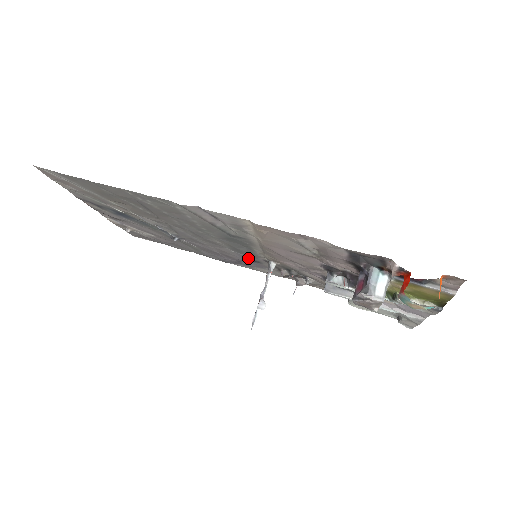
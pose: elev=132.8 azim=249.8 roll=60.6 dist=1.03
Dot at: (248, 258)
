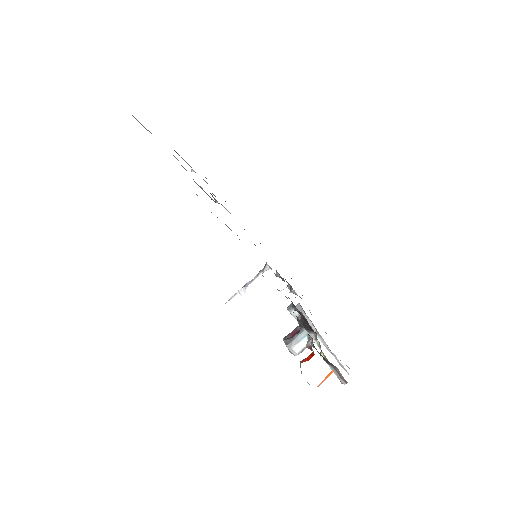
Dot at: occluded
